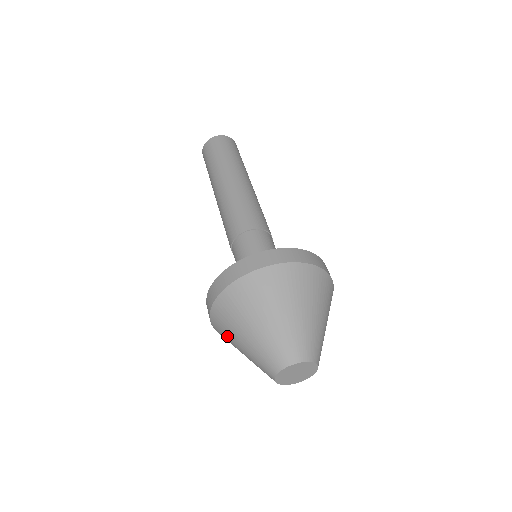
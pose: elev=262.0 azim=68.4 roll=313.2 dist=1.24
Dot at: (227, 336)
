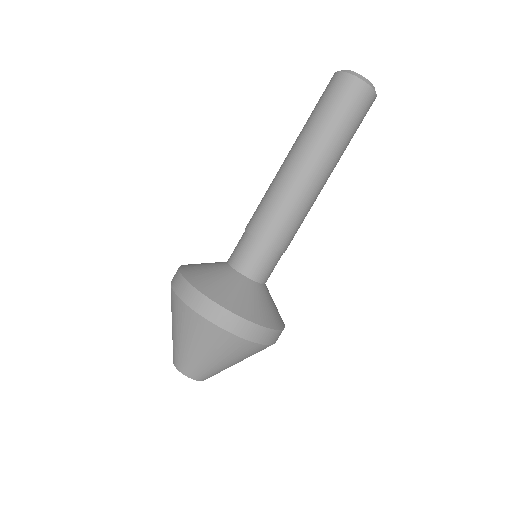
Dot at: (172, 310)
